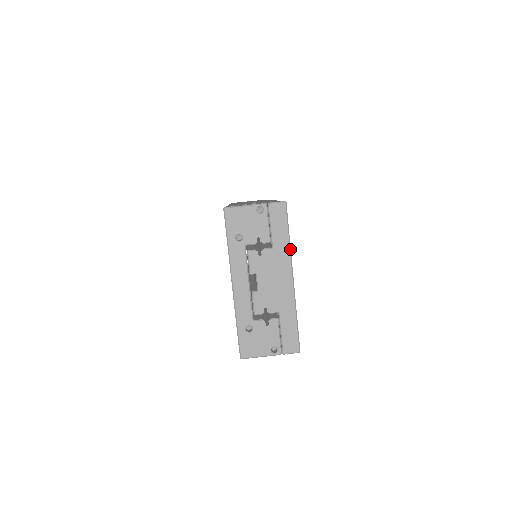
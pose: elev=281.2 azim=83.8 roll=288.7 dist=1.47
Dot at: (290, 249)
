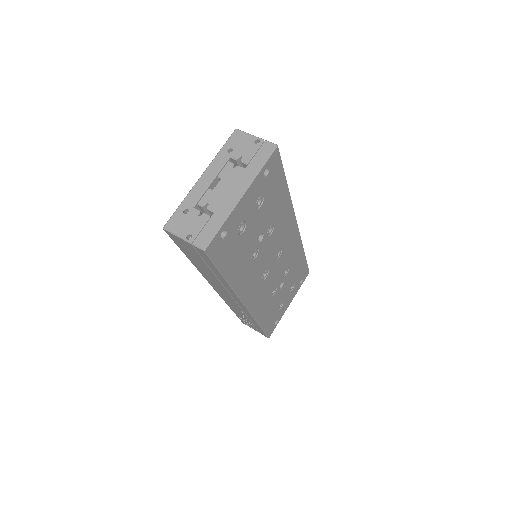
Dot at: (256, 176)
